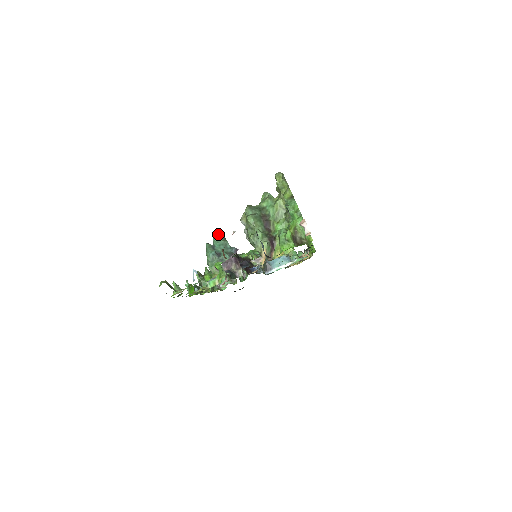
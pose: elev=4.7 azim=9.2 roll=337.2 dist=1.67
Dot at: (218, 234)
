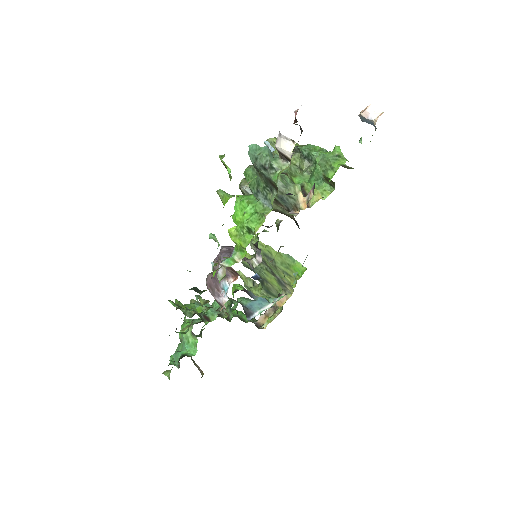
Dot at: occluded
